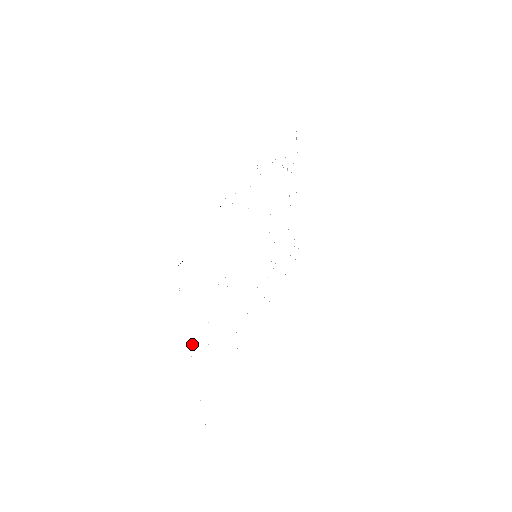
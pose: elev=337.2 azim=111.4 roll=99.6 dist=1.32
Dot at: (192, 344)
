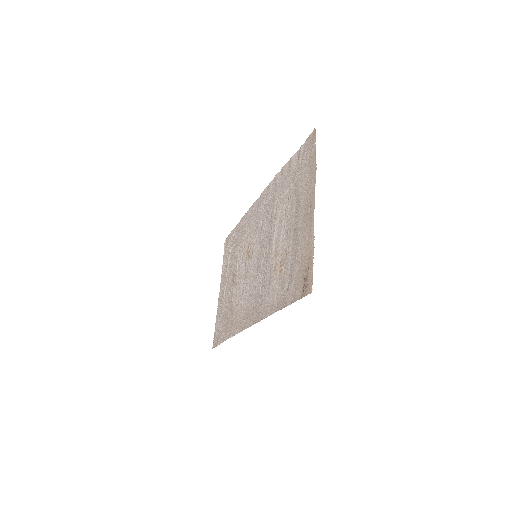
Dot at: (312, 202)
